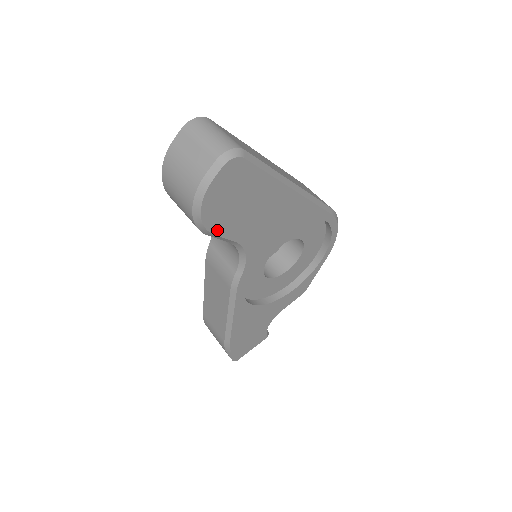
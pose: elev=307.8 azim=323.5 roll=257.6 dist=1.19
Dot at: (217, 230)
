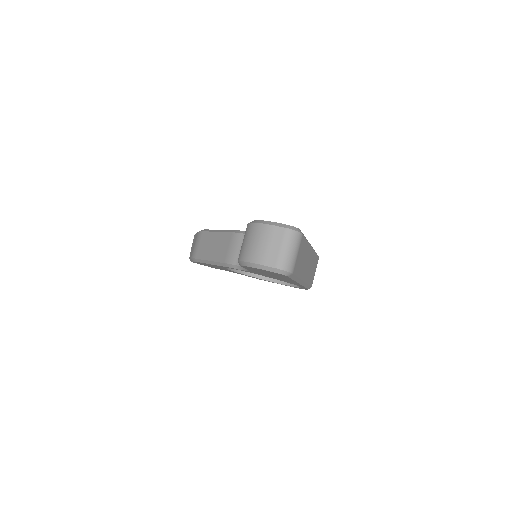
Dot at: (245, 267)
